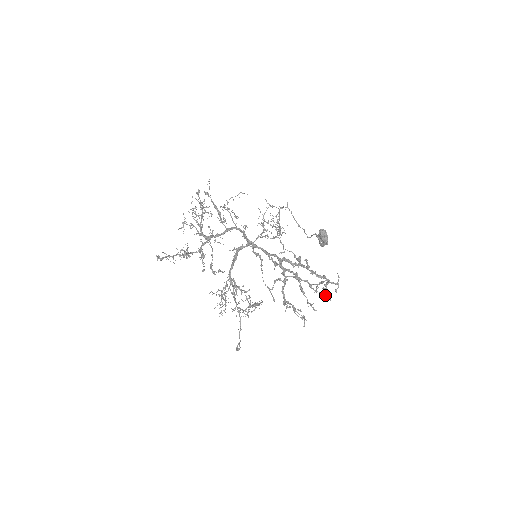
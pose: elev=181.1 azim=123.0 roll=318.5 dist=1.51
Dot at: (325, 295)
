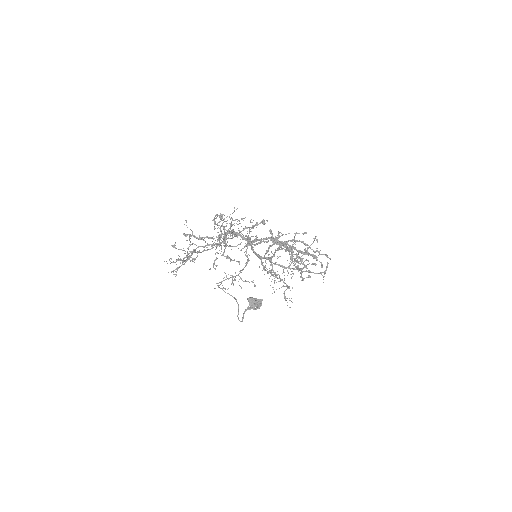
Dot at: (312, 263)
